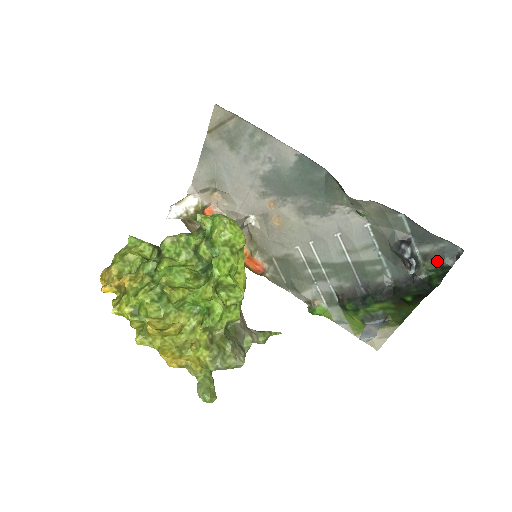
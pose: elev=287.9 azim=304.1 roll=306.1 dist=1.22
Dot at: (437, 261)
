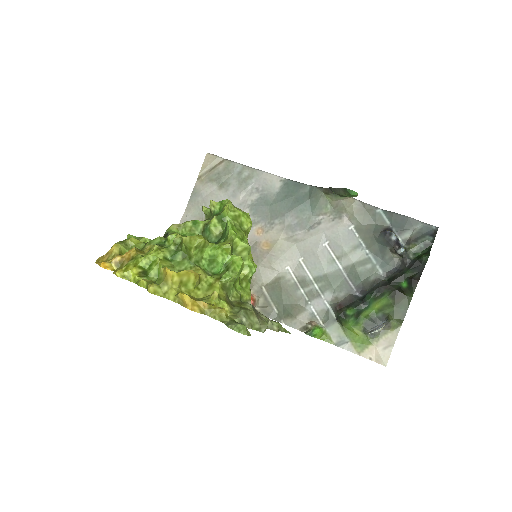
Dot at: (419, 241)
